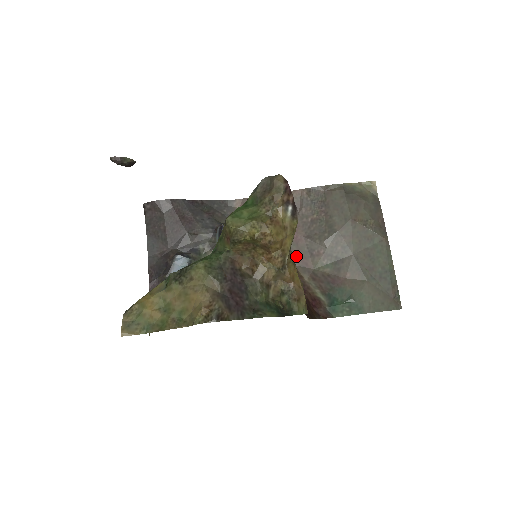
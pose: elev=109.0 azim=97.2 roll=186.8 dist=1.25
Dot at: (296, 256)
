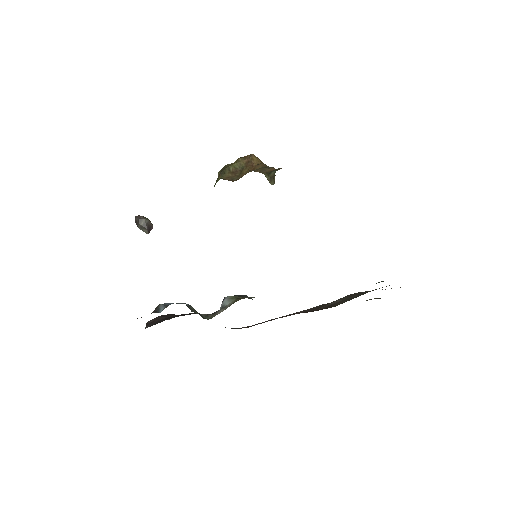
Dot at: occluded
